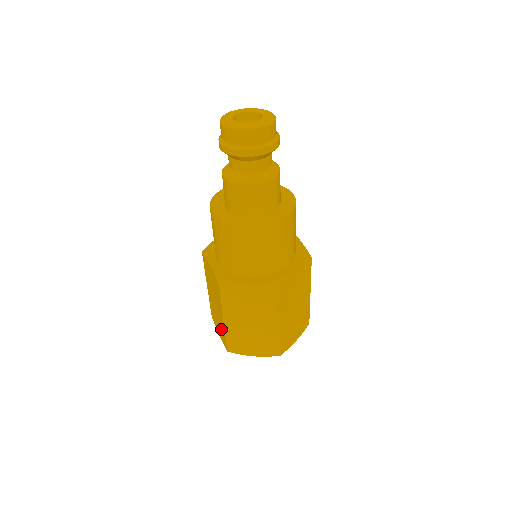
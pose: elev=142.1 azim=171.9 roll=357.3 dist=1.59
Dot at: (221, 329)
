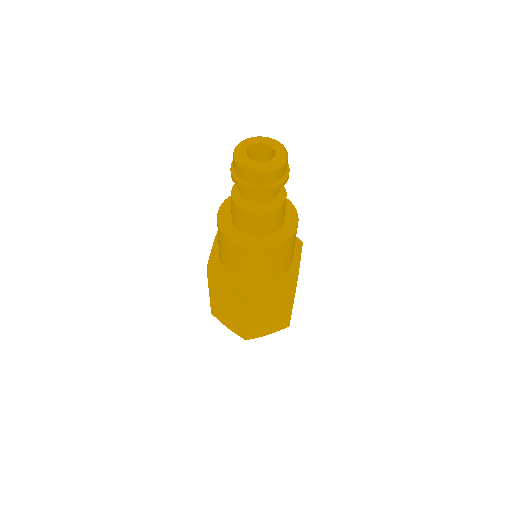
Dot at: occluded
